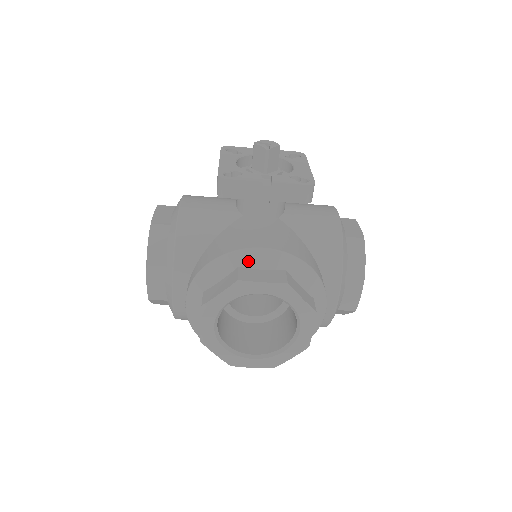
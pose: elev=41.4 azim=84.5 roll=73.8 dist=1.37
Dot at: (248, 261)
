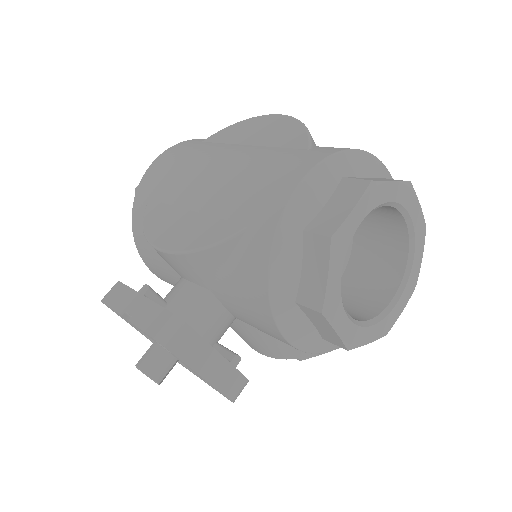
Dot at: occluded
